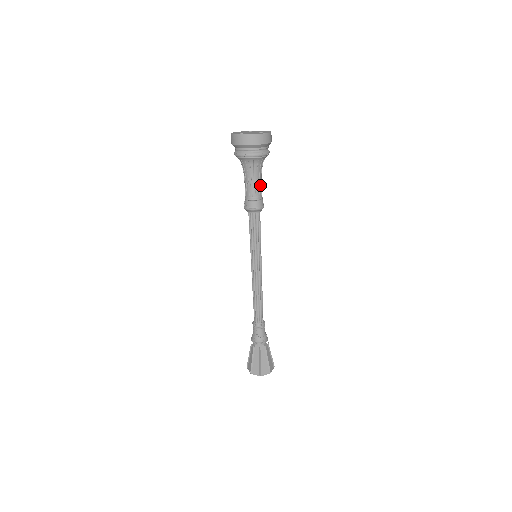
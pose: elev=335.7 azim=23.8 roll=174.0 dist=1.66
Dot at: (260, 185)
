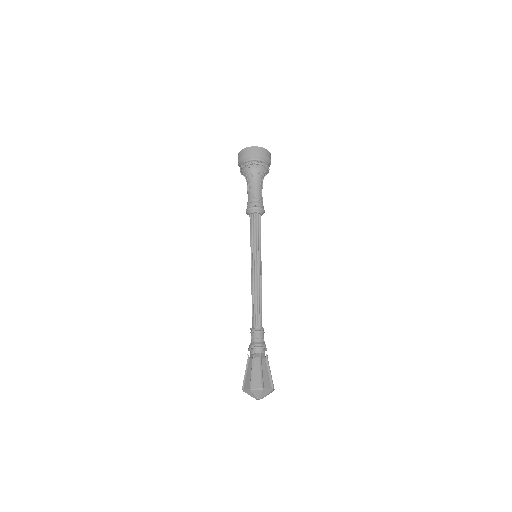
Dot at: (259, 191)
